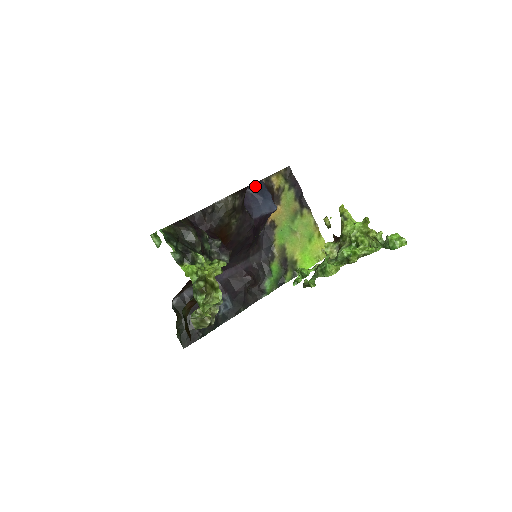
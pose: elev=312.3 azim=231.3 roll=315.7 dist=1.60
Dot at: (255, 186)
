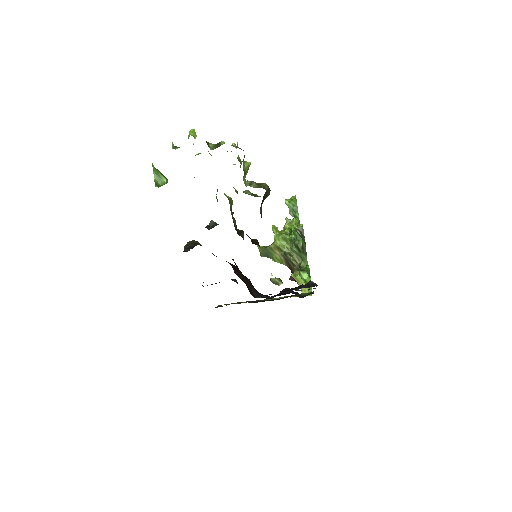
Dot at: occluded
